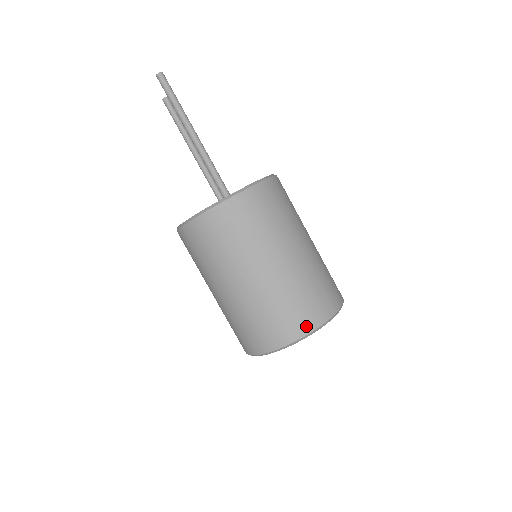
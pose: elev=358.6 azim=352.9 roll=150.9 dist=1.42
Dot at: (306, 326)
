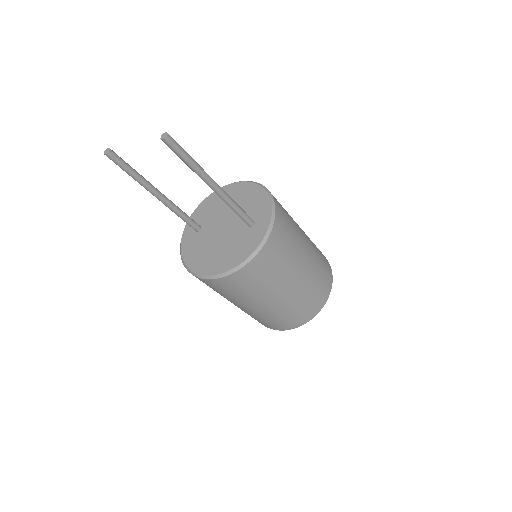
Dot at: (330, 281)
